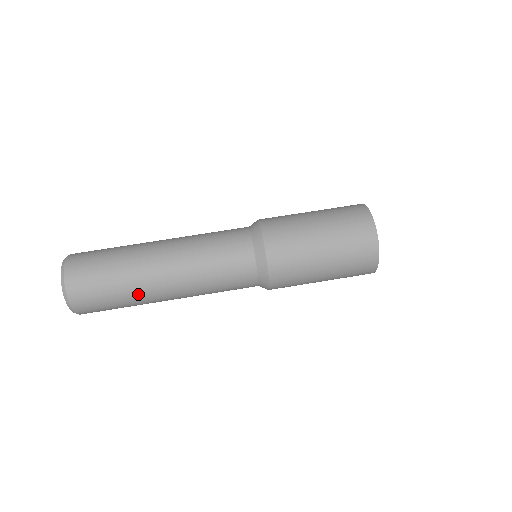
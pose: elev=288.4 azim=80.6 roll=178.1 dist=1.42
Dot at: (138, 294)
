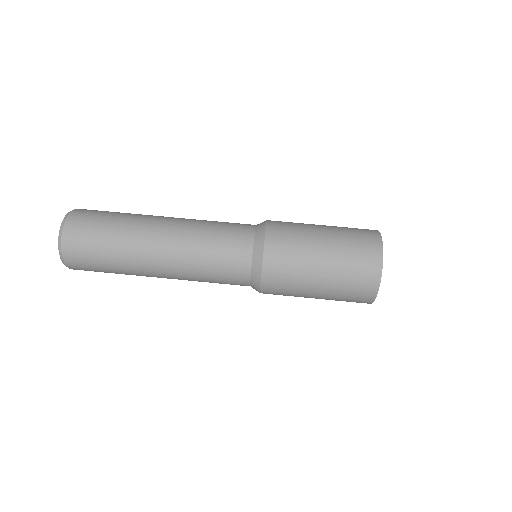
Dot at: (129, 259)
